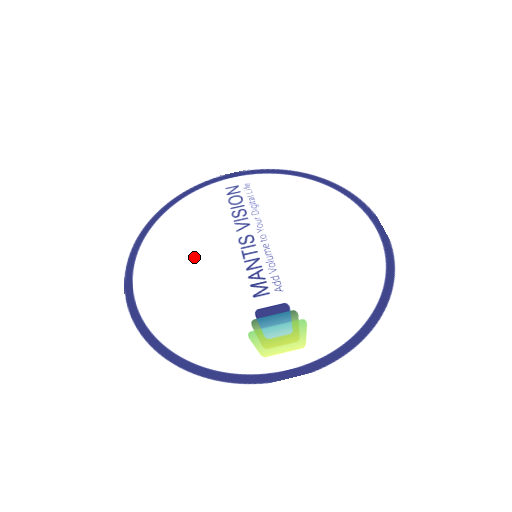
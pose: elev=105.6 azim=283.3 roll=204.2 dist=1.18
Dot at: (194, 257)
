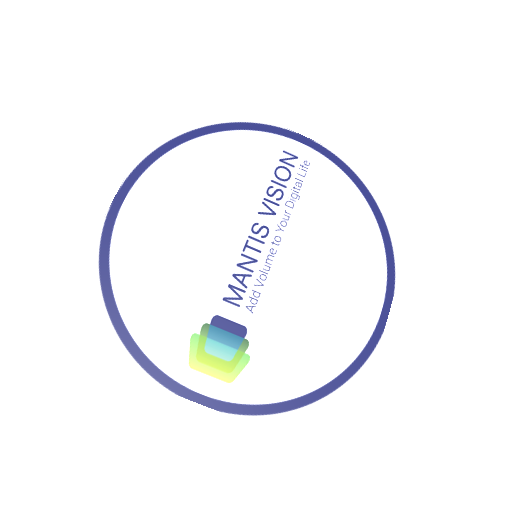
Dot at: (200, 213)
